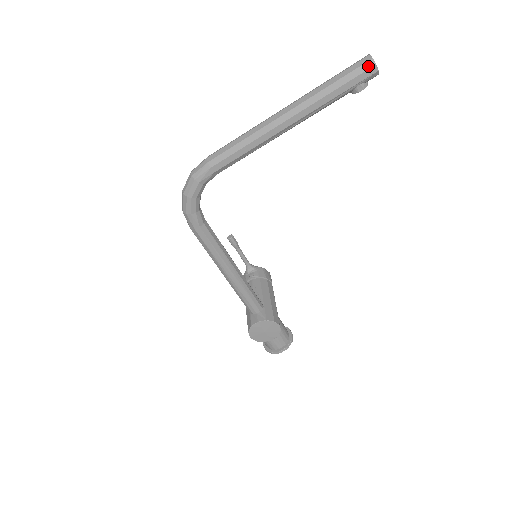
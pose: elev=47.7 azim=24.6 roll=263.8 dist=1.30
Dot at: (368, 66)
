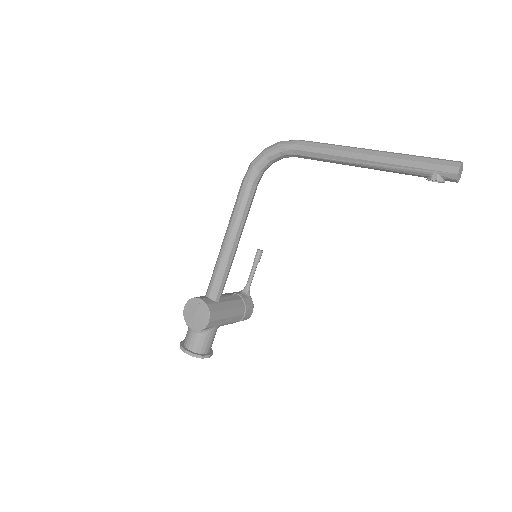
Dot at: (454, 164)
